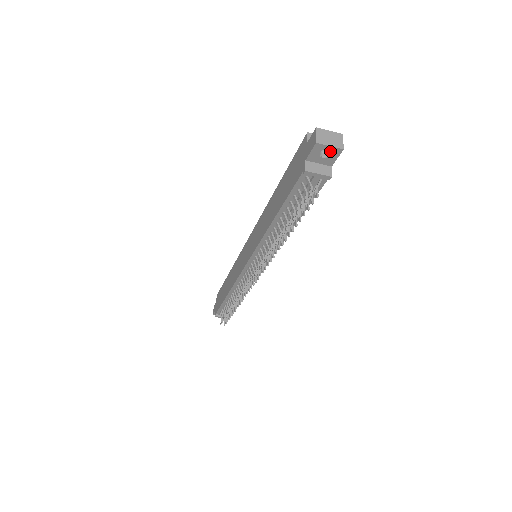
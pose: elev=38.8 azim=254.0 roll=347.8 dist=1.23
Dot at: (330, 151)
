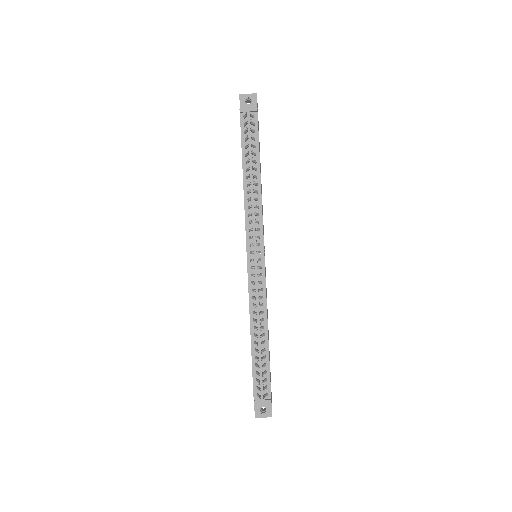
Dot at: (250, 98)
